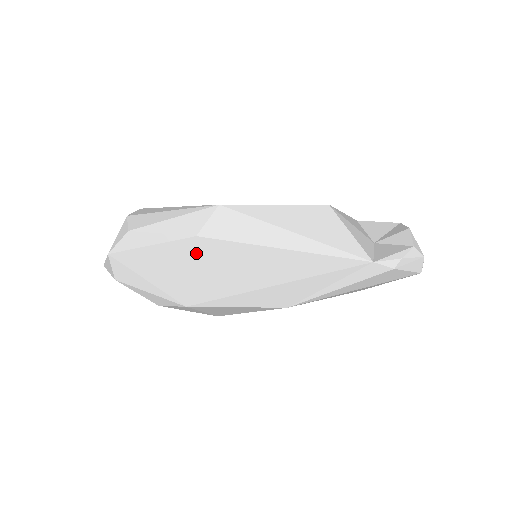
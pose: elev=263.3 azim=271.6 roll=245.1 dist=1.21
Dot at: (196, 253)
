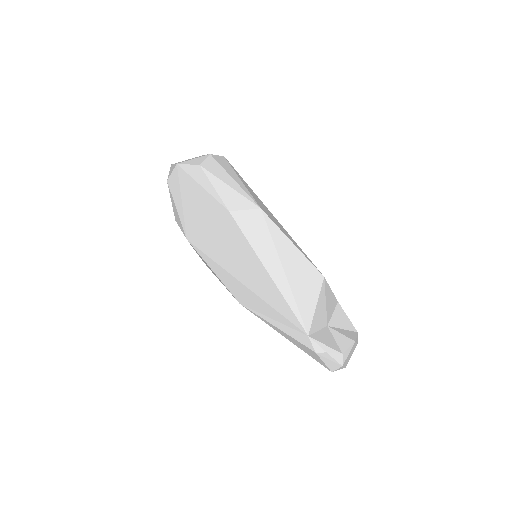
Dot at: (220, 219)
